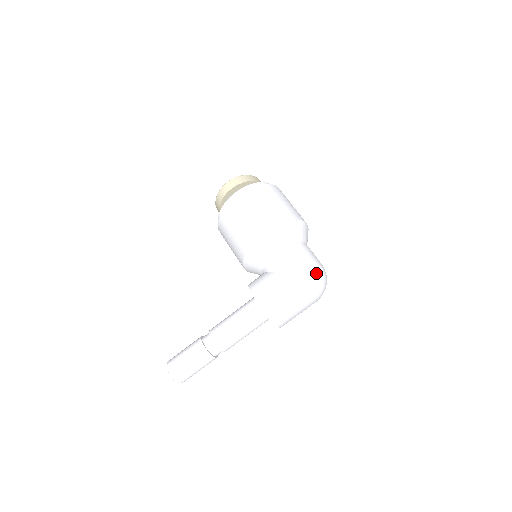
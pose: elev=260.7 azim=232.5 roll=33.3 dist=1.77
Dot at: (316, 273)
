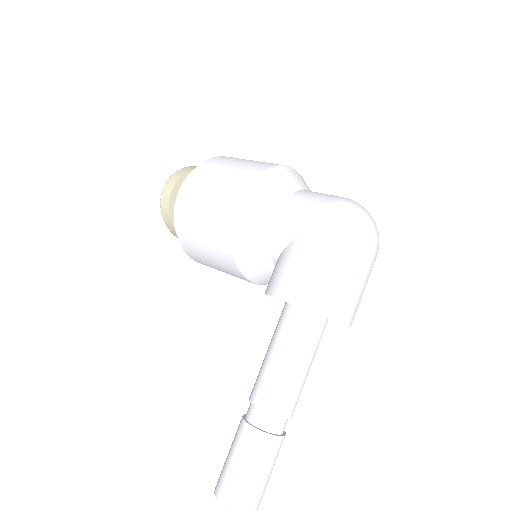
Dot at: (347, 207)
